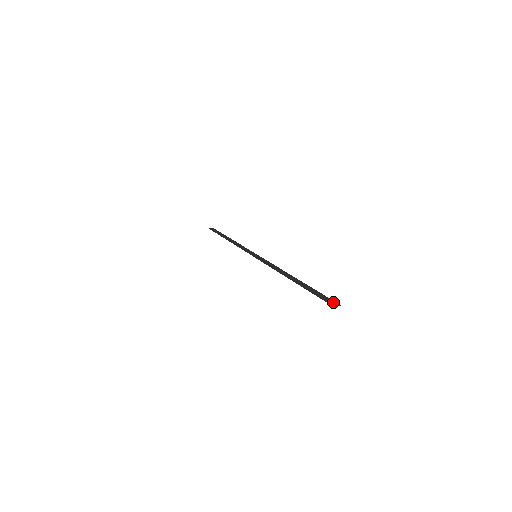
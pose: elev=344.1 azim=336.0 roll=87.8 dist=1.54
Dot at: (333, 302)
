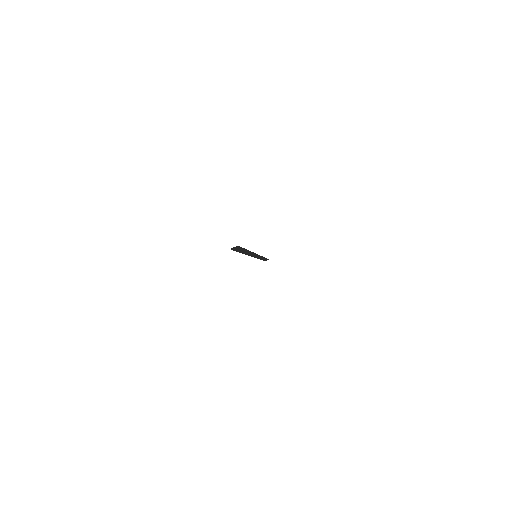
Dot at: (237, 247)
